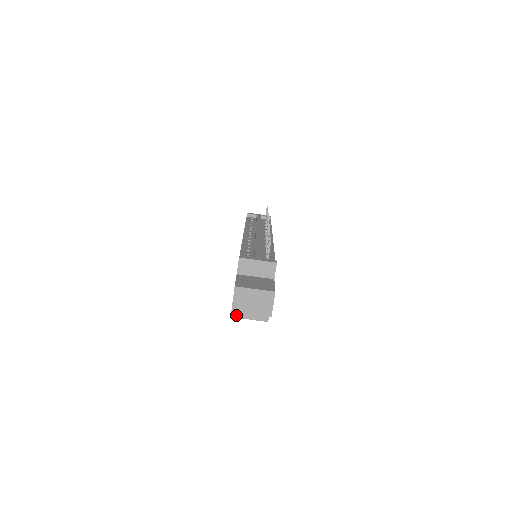
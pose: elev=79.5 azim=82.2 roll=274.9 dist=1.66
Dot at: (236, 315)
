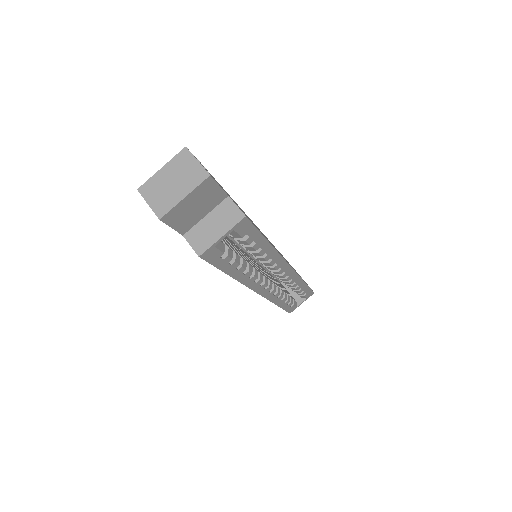
Dot at: (202, 248)
